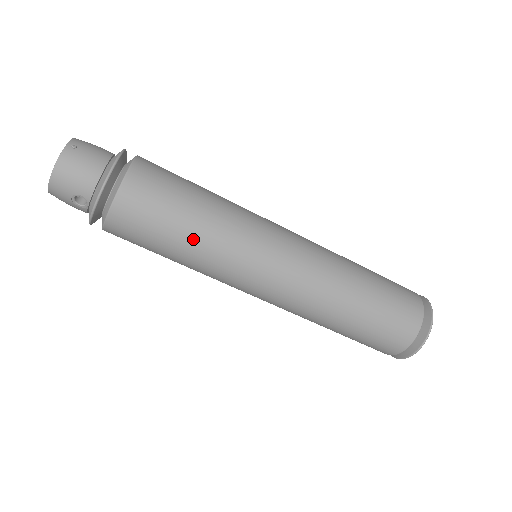
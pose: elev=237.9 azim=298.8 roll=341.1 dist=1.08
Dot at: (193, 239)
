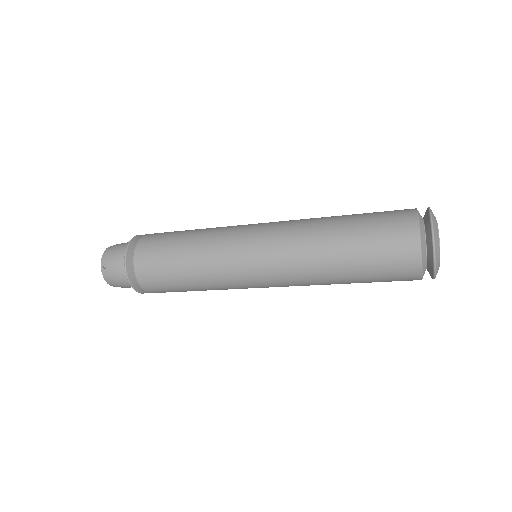
Dot at: (198, 287)
